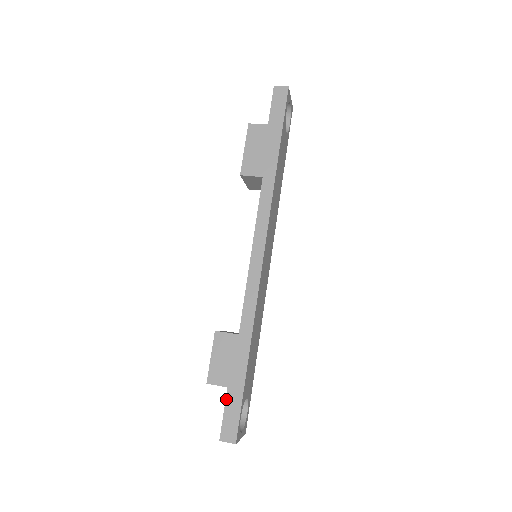
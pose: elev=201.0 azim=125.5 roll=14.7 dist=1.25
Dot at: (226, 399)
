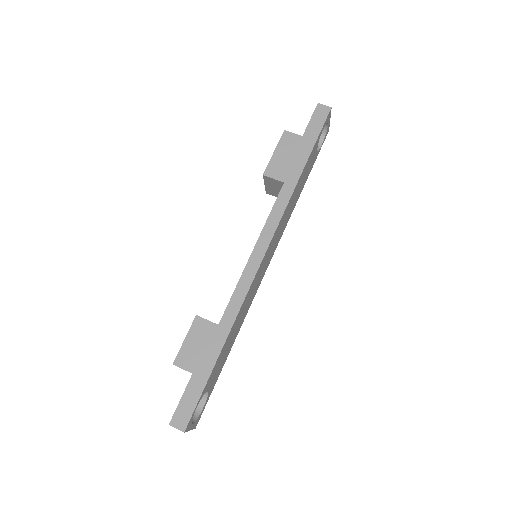
Dot at: (188, 385)
